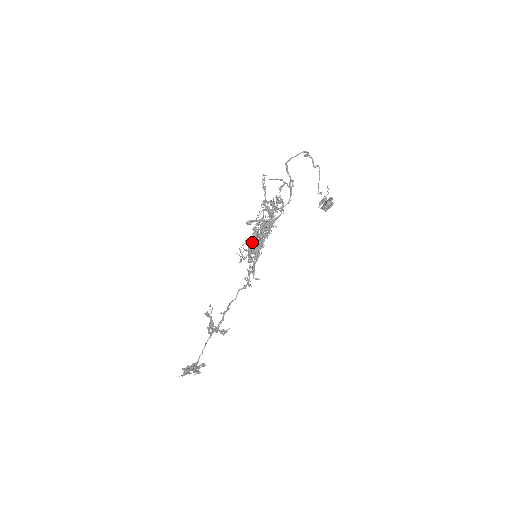
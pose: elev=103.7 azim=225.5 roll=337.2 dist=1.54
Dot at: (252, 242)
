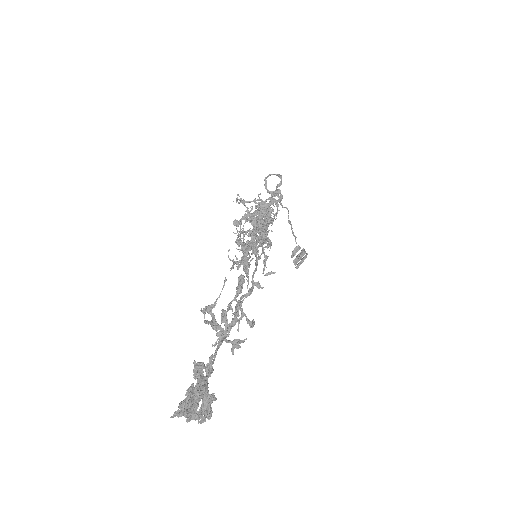
Dot at: (254, 228)
